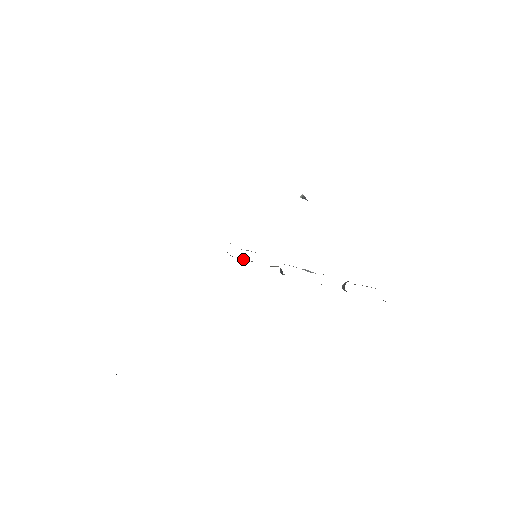
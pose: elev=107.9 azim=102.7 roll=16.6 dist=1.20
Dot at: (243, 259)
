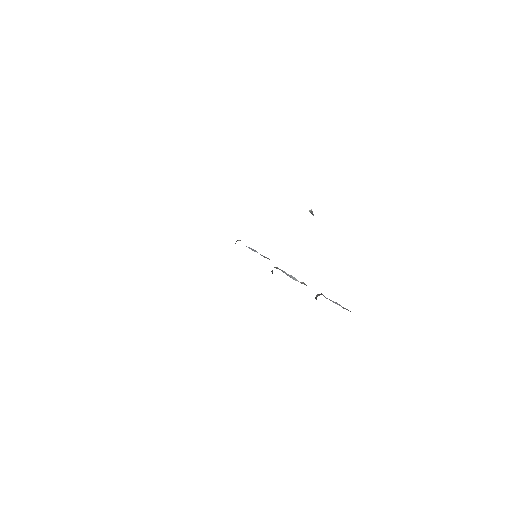
Dot at: occluded
